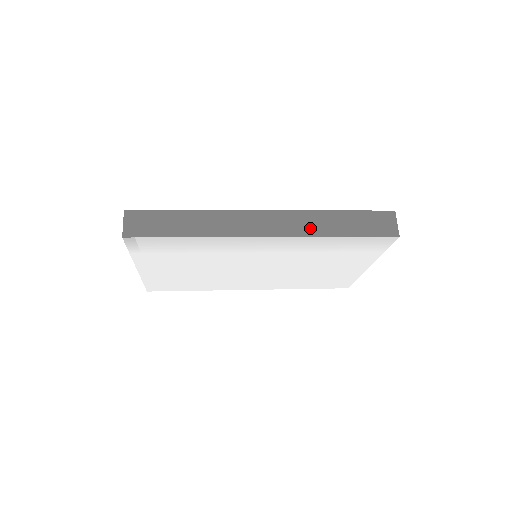
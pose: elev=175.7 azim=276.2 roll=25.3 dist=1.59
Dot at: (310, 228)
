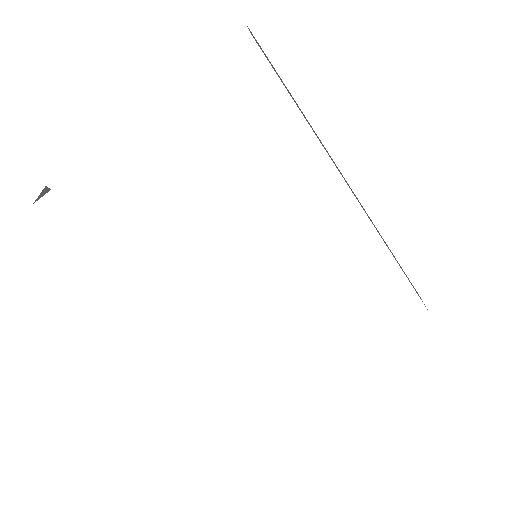
Dot at: occluded
